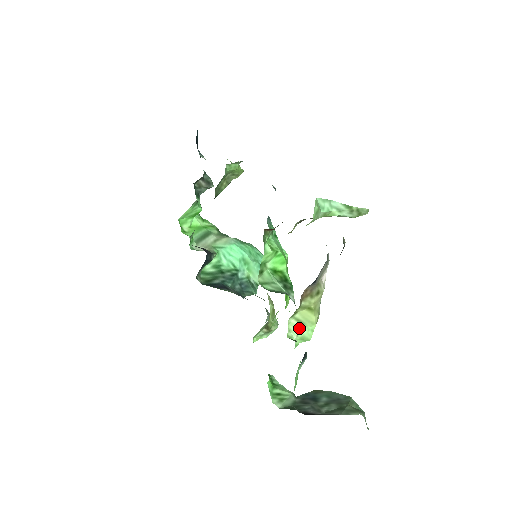
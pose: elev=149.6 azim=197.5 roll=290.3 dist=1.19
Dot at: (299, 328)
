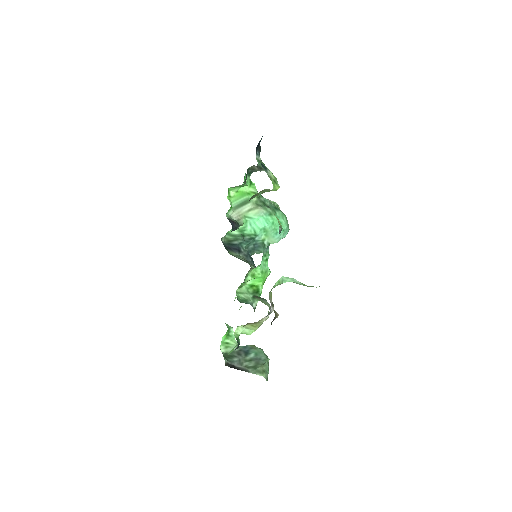
Dot at: (244, 329)
